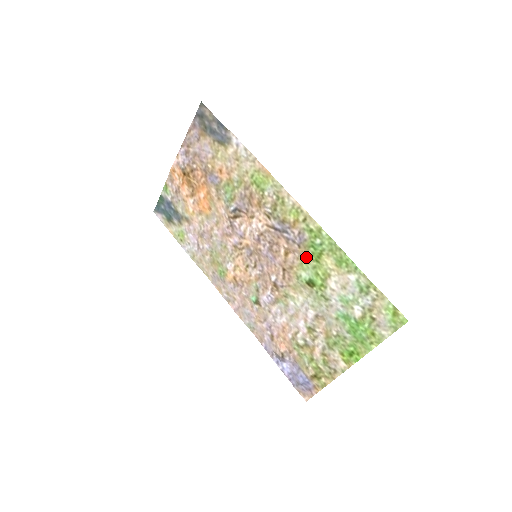
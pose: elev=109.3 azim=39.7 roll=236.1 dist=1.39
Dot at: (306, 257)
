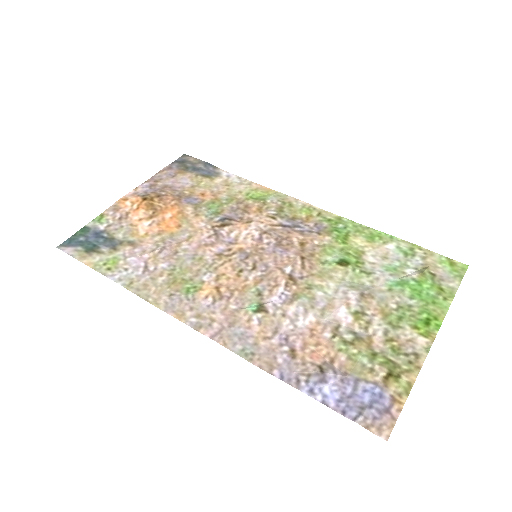
Dot at: (329, 242)
